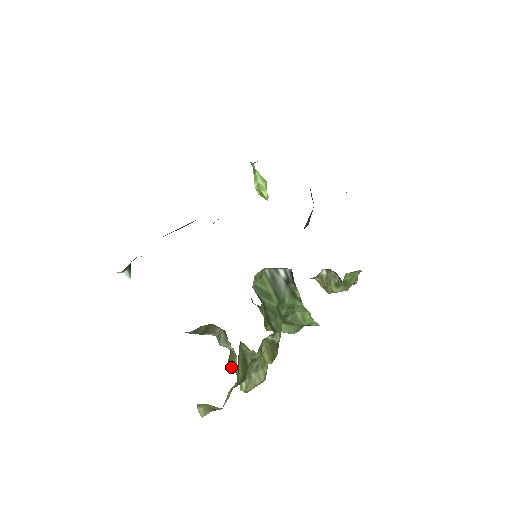
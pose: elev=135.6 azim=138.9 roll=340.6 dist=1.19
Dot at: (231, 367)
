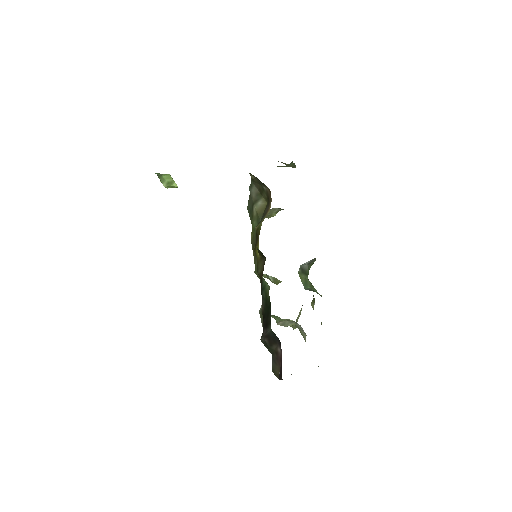
Dot at: (287, 326)
